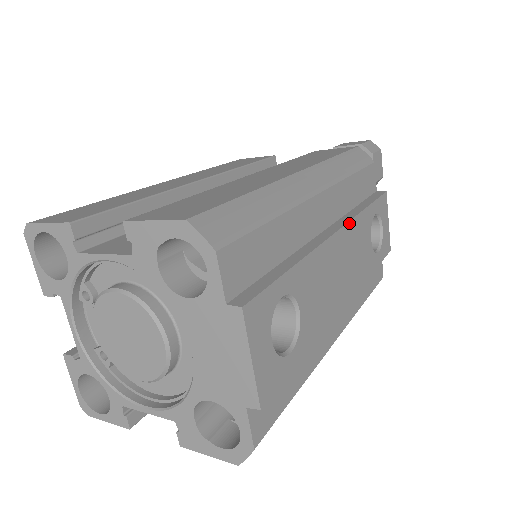
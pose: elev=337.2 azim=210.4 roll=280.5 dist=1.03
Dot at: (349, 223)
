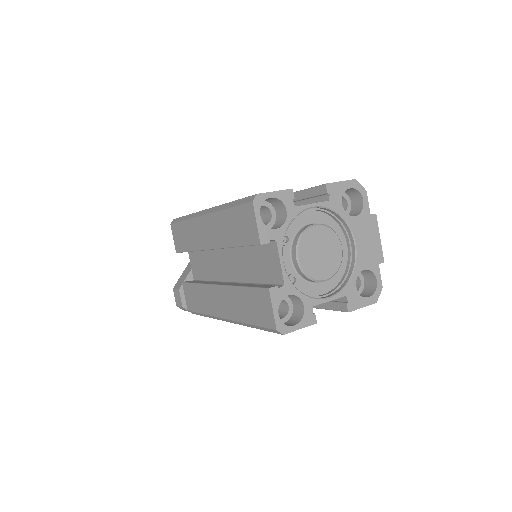
Dot at: occluded
